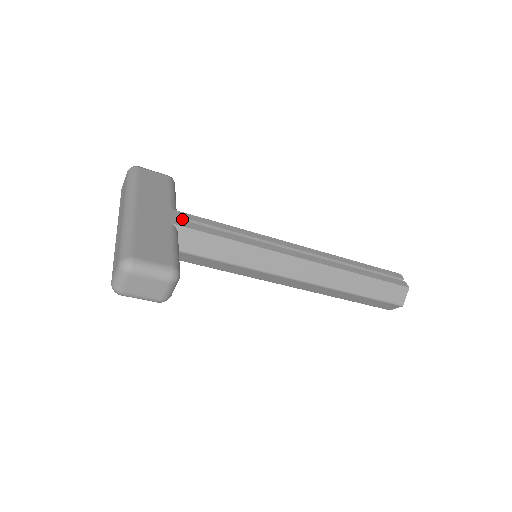
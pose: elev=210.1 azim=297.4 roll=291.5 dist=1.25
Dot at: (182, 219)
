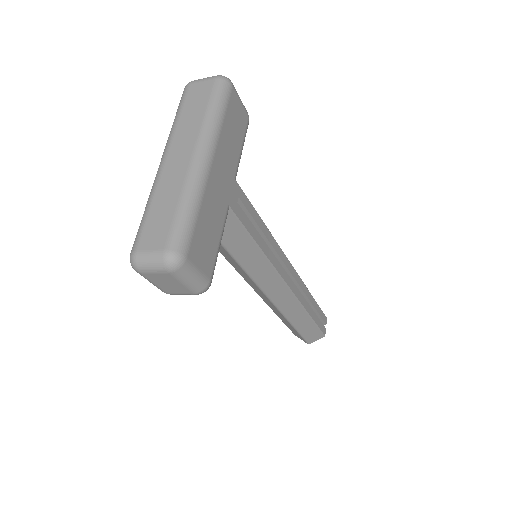
Dot at: (238, 200)
